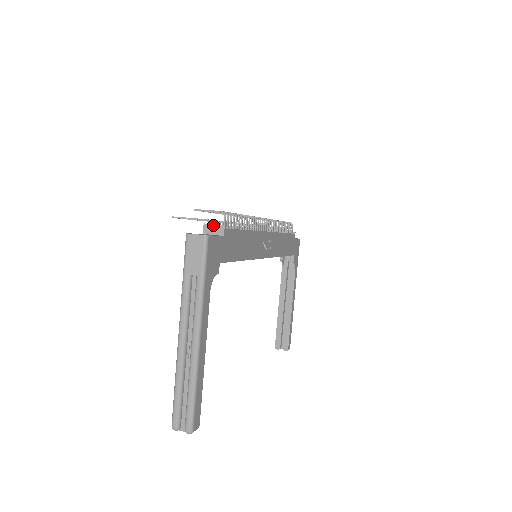
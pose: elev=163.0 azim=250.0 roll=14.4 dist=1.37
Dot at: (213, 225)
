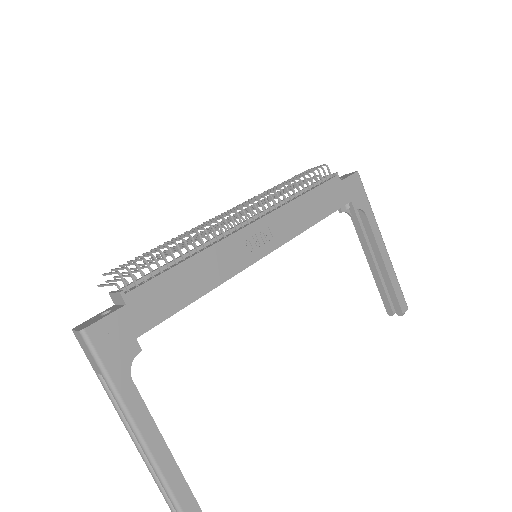
Dot at: (114, 294)
